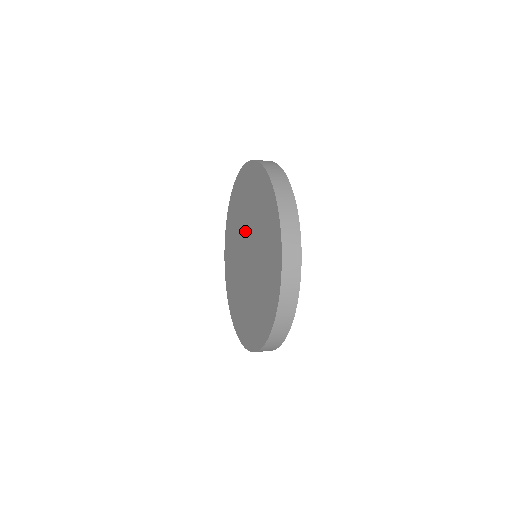
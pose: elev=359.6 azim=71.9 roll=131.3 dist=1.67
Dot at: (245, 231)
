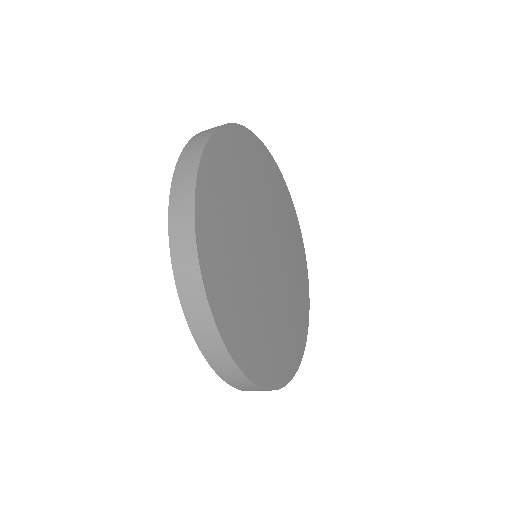
Dot at: occluded
